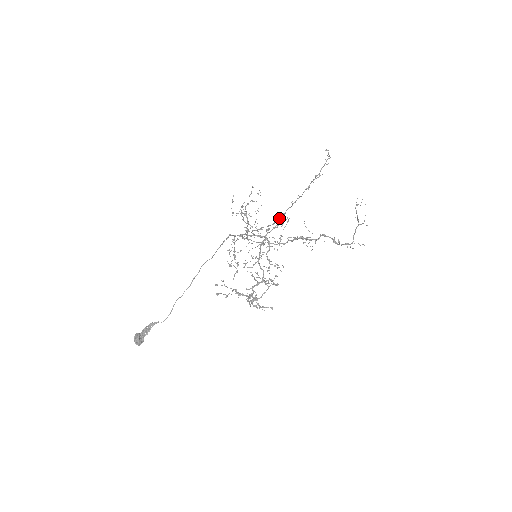
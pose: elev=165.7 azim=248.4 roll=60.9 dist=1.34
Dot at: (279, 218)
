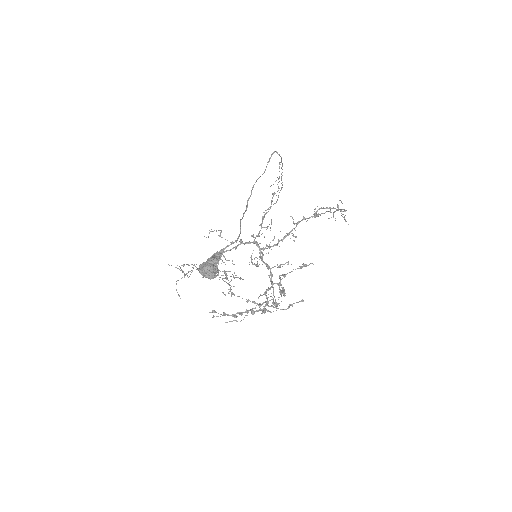
Dot at: (259, 225)
